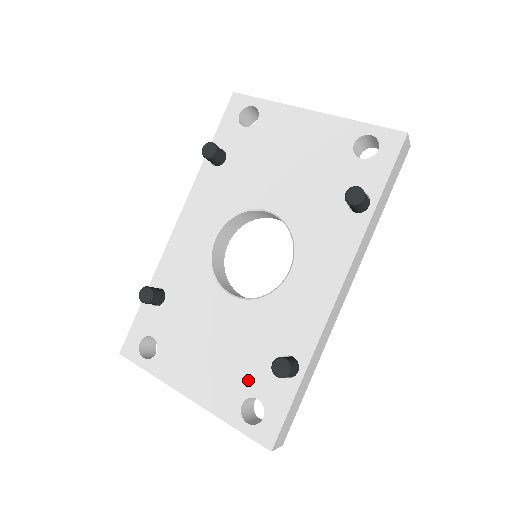
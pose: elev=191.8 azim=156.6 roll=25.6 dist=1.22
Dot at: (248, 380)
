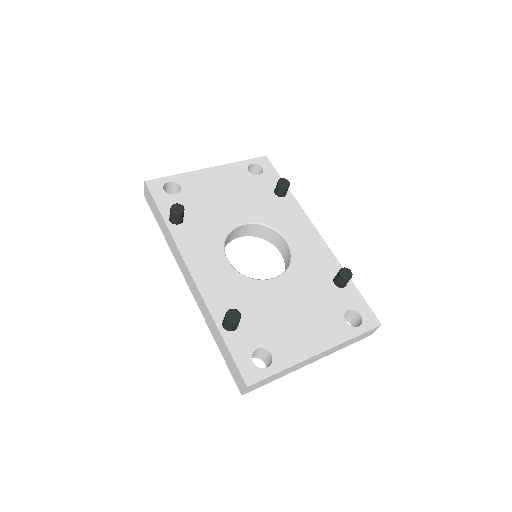
Dot at: (334, 307)
